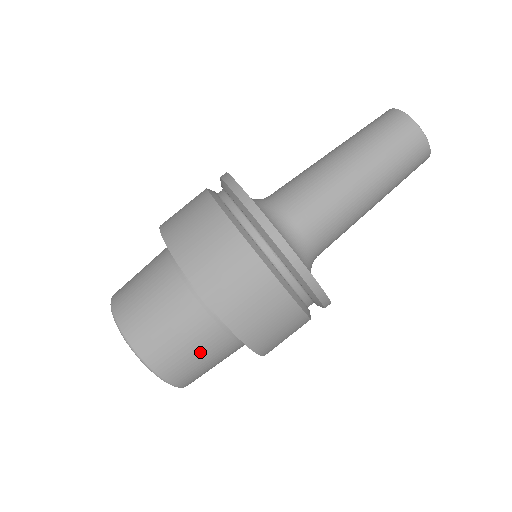
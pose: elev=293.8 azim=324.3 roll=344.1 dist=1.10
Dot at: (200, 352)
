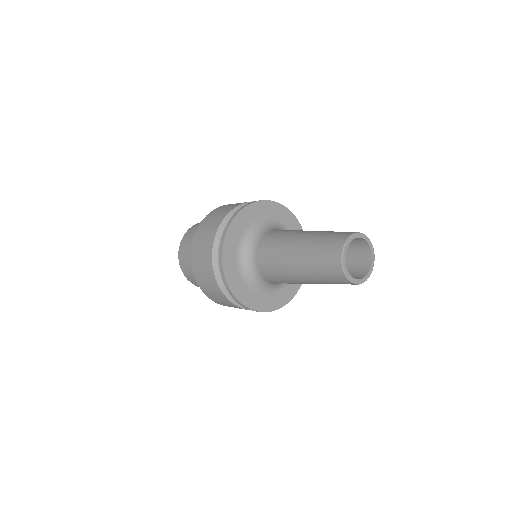
Dot at: occluded
